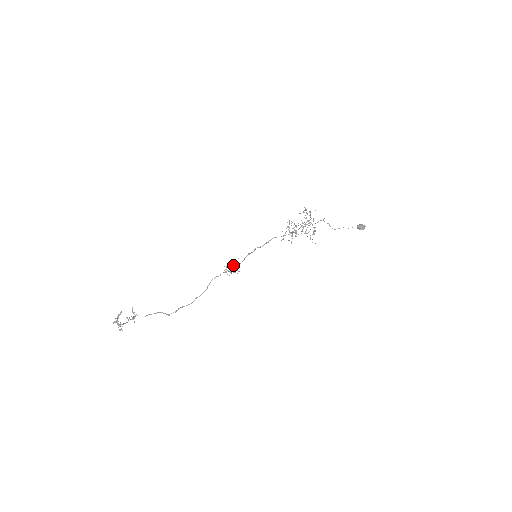
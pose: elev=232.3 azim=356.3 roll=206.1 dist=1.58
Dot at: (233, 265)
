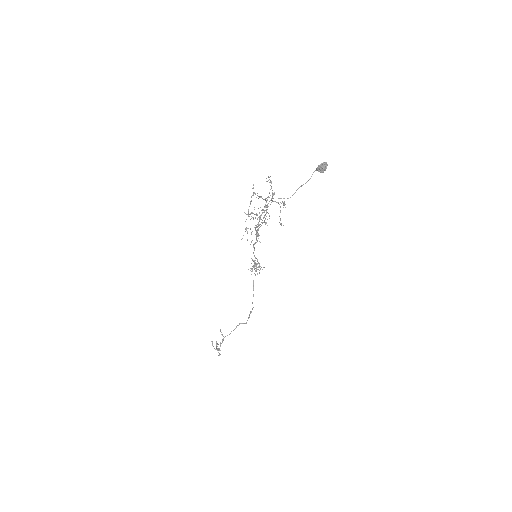
Dot at: occluded
